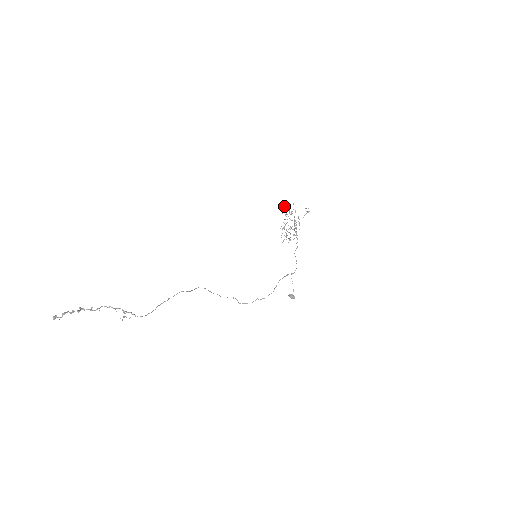
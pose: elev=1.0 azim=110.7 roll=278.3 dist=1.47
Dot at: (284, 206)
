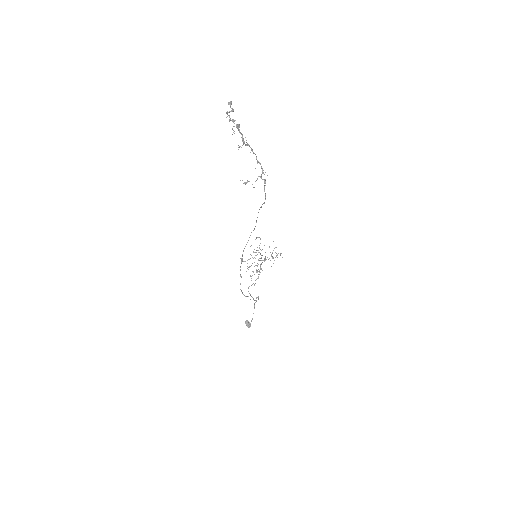
Dot at: occluded
